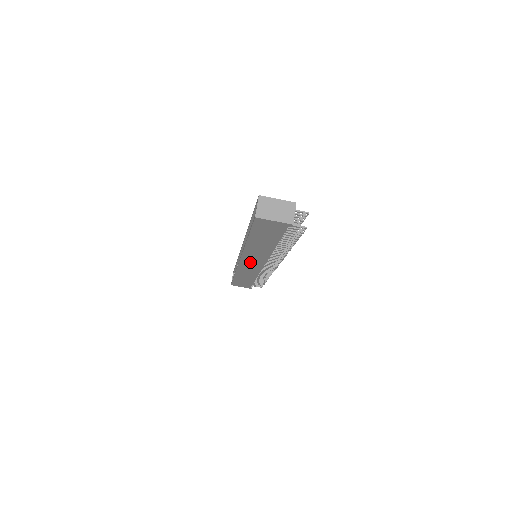
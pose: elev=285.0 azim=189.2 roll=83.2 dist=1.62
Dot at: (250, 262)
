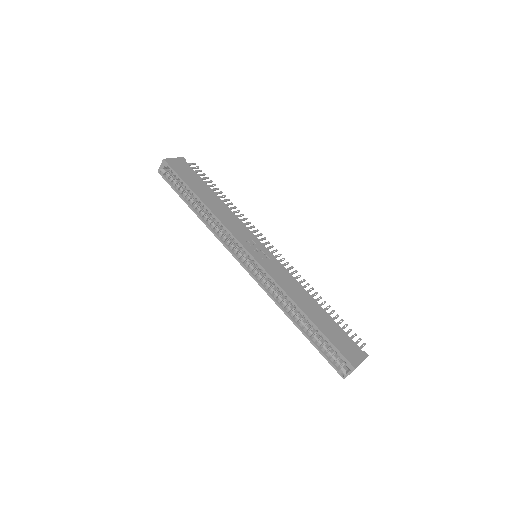
Dot at: occluded
